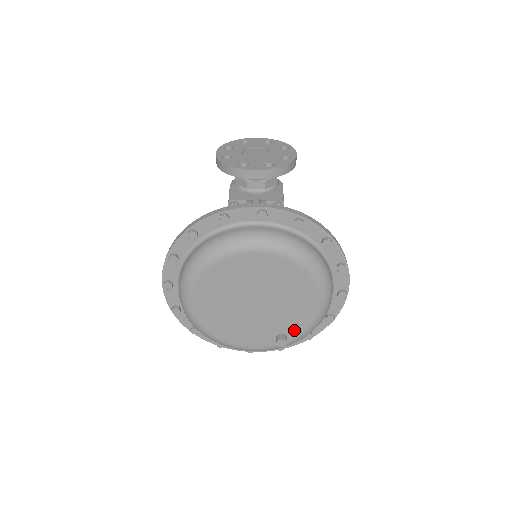
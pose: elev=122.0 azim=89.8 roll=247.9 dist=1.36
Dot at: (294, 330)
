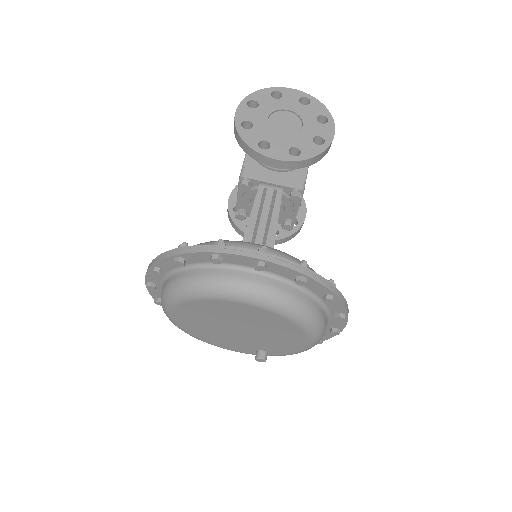
Dot at: (276, 351)
